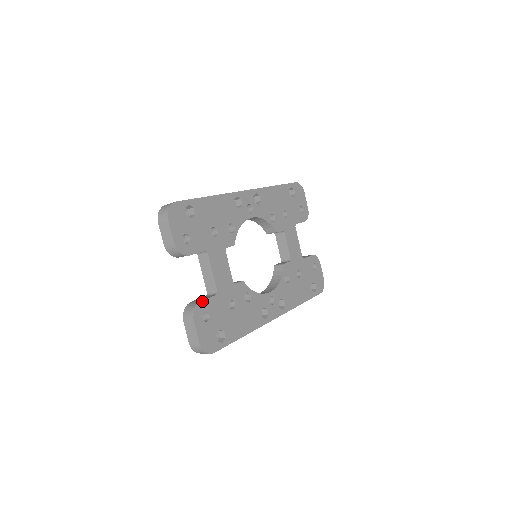
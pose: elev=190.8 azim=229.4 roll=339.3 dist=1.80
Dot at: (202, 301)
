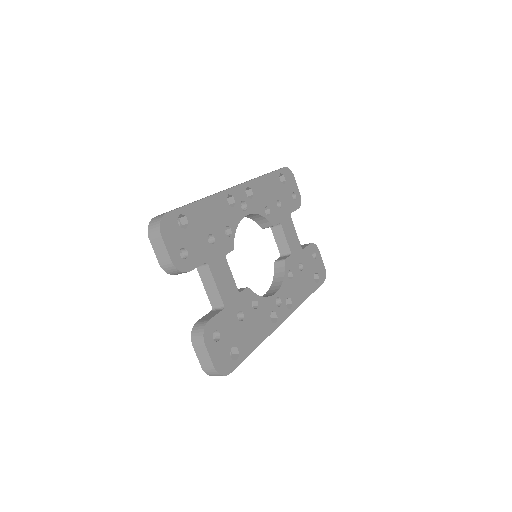
Dot at: (210, 320)
